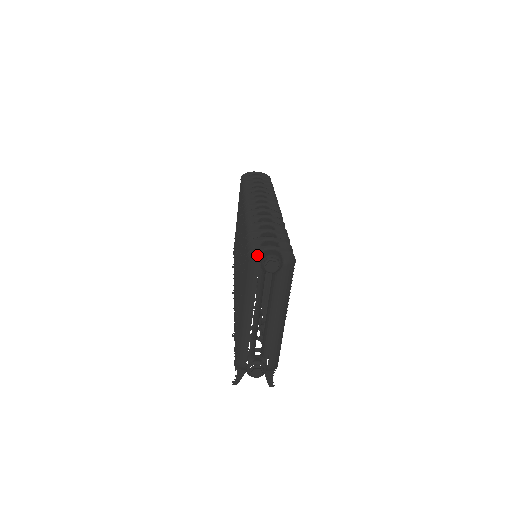
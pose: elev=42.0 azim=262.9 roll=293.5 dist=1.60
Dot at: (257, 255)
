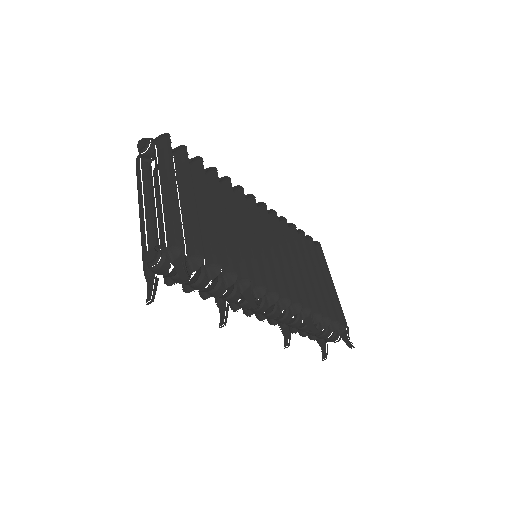
Dot at: occluded
